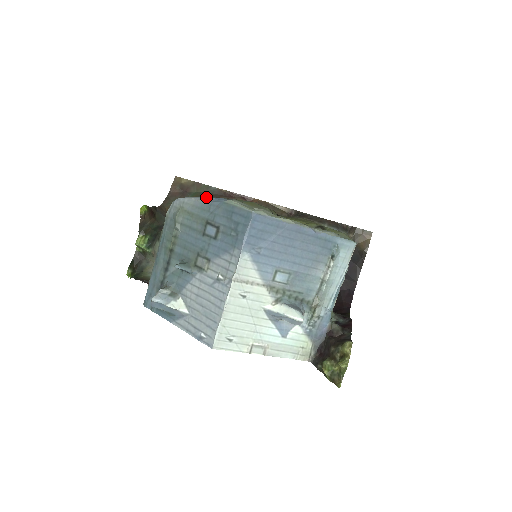
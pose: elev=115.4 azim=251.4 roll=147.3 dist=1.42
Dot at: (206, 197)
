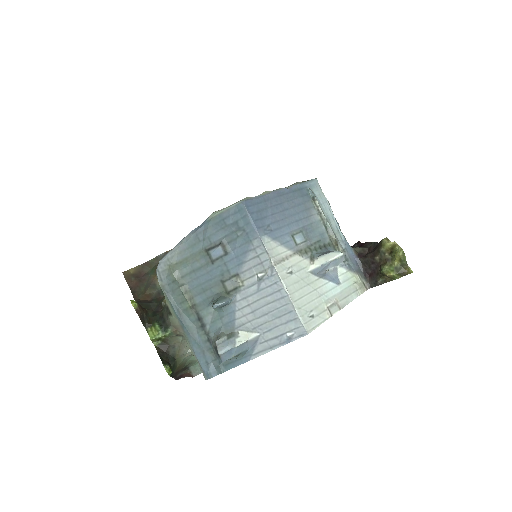
Dot at: (184, 237)
